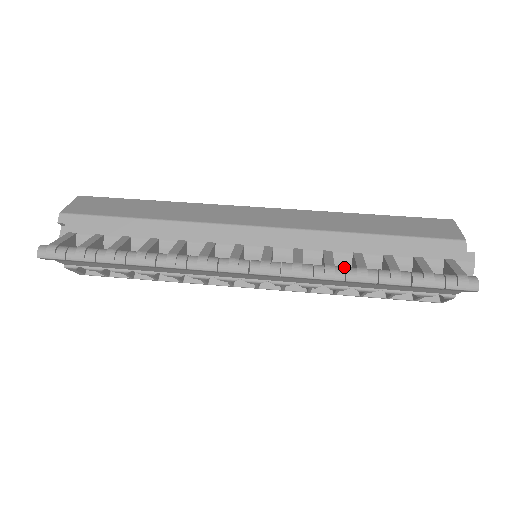
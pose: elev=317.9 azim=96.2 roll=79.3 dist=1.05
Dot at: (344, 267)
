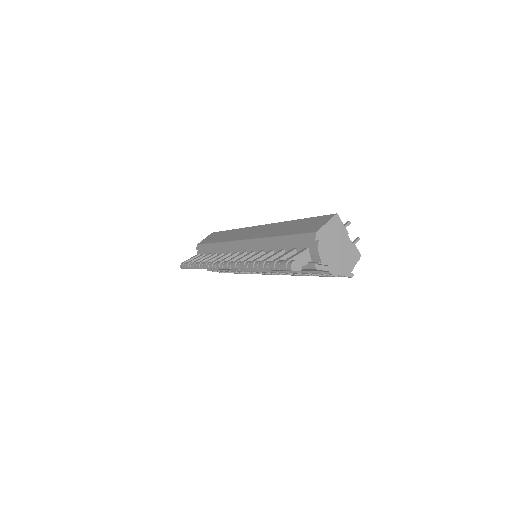
Dot at: (250, 261)
